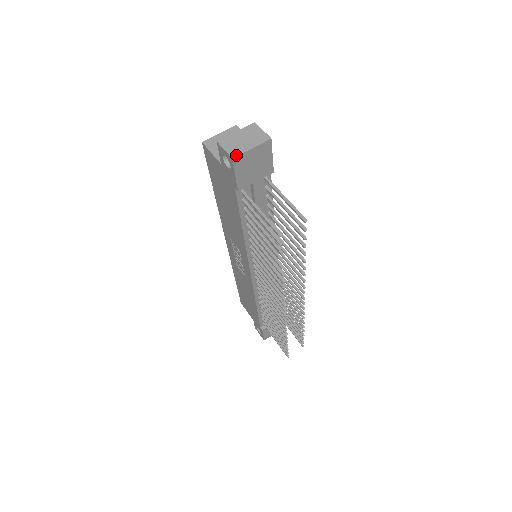
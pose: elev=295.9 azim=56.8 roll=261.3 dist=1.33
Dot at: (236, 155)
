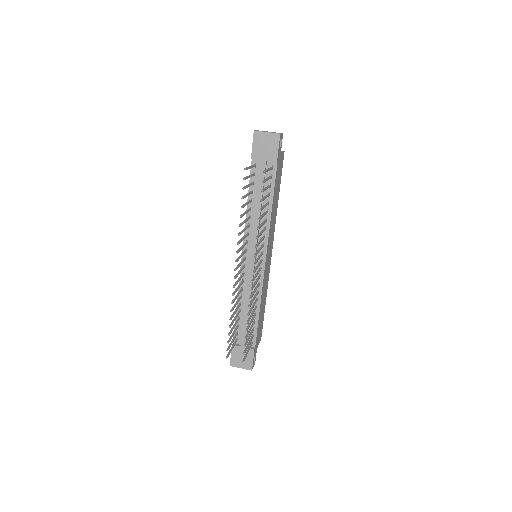
Dot at: (257, 131)
